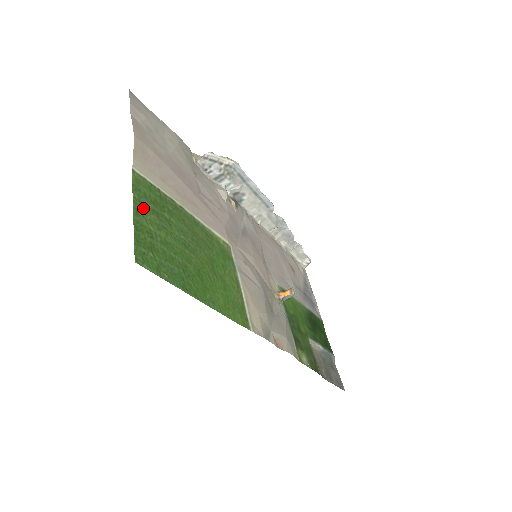
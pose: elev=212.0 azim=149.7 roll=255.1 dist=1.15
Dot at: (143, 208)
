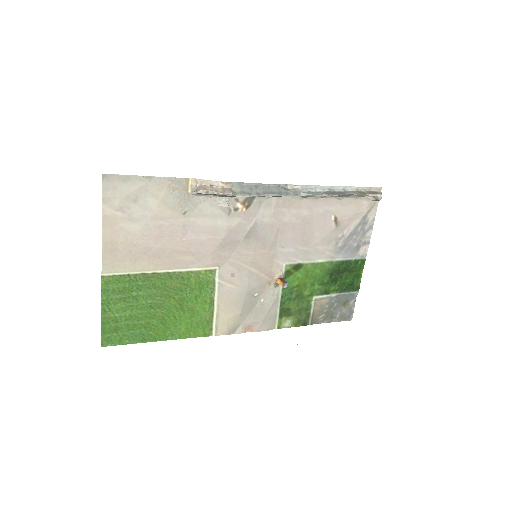
Dot at: (110, 303)
